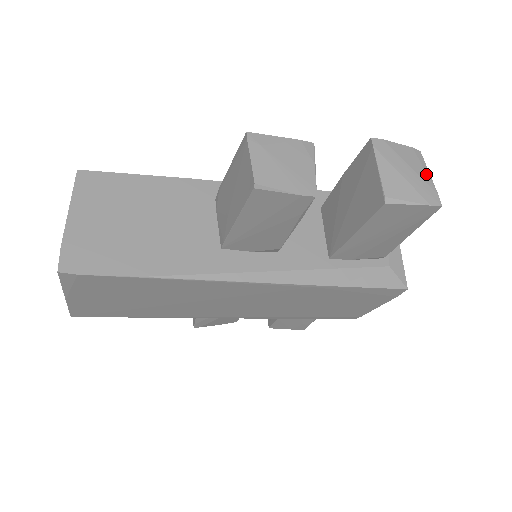
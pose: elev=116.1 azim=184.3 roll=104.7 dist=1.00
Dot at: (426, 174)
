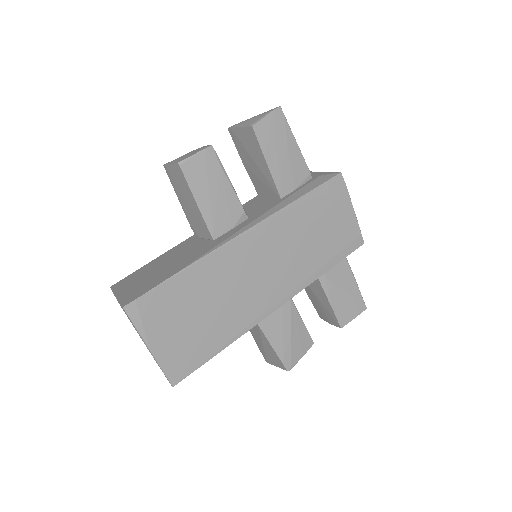
Dot at: occluded
